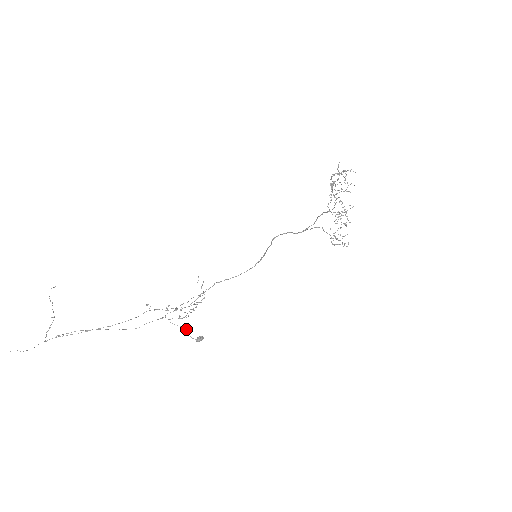
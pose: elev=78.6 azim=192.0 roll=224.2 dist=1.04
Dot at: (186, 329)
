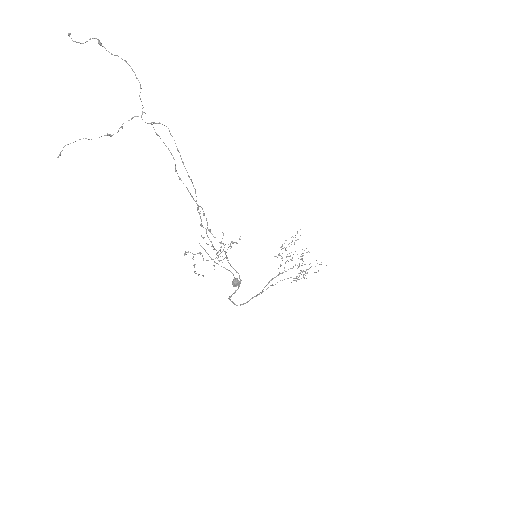
Dot at: (221, 266)
